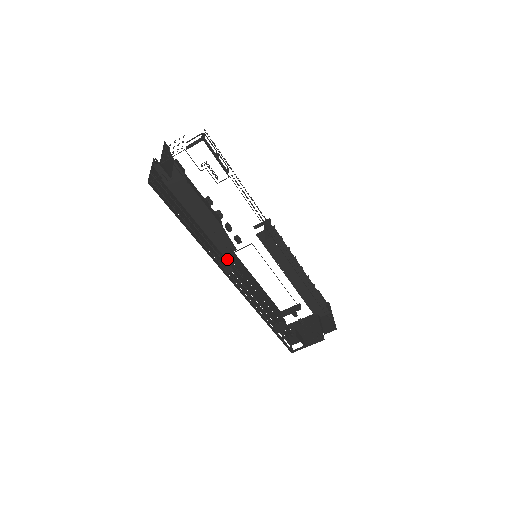
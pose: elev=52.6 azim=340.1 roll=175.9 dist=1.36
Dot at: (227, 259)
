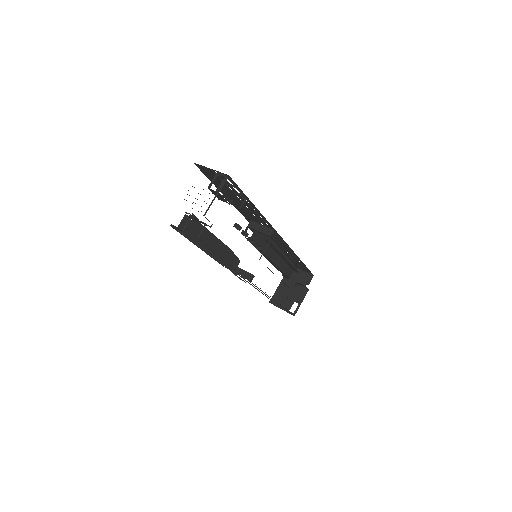
Dot at: occluded
